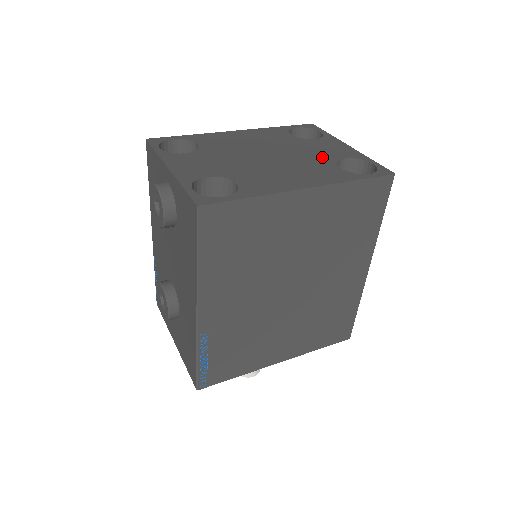
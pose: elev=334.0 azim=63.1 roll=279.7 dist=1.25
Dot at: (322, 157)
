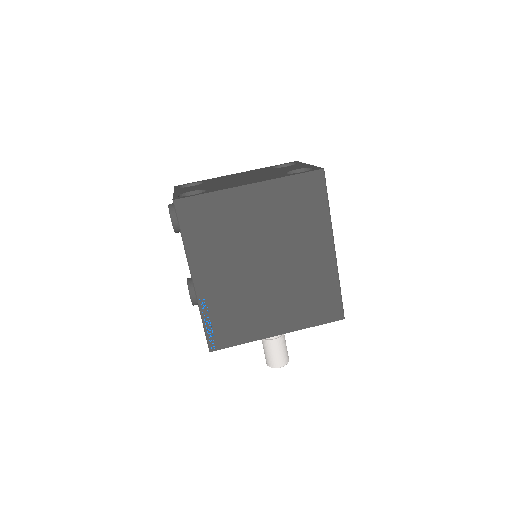
Dot at: (280, 172)
